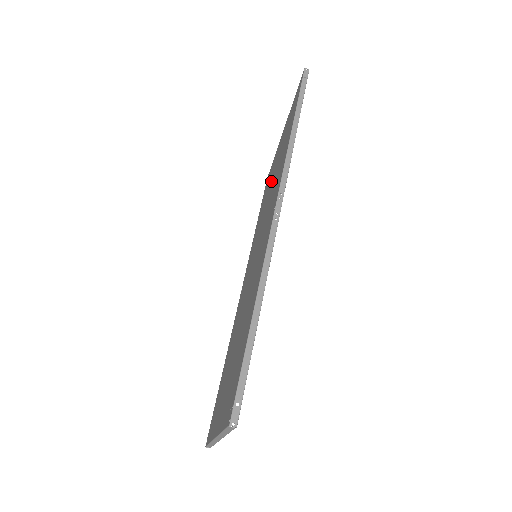
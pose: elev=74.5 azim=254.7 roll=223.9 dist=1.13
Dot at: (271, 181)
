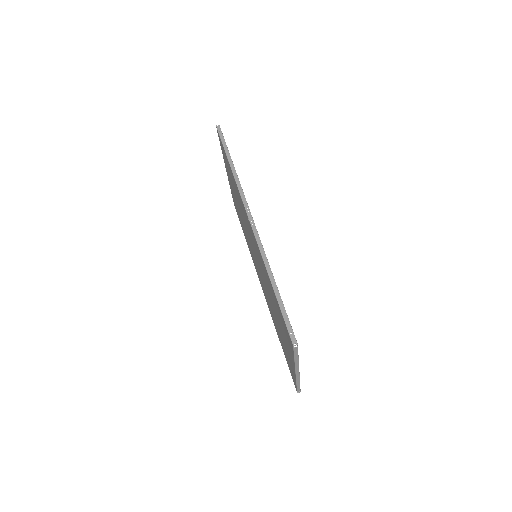
Dot at: occluded
